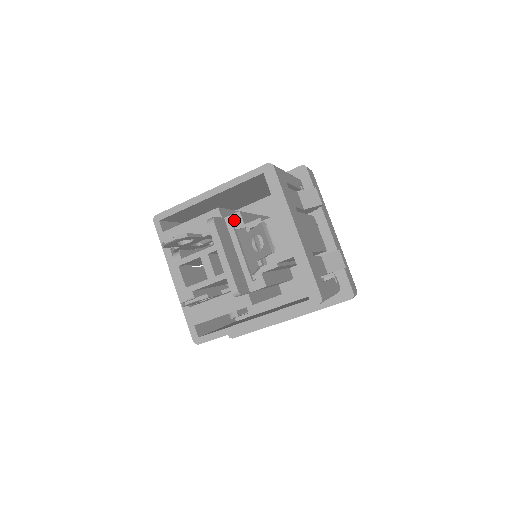
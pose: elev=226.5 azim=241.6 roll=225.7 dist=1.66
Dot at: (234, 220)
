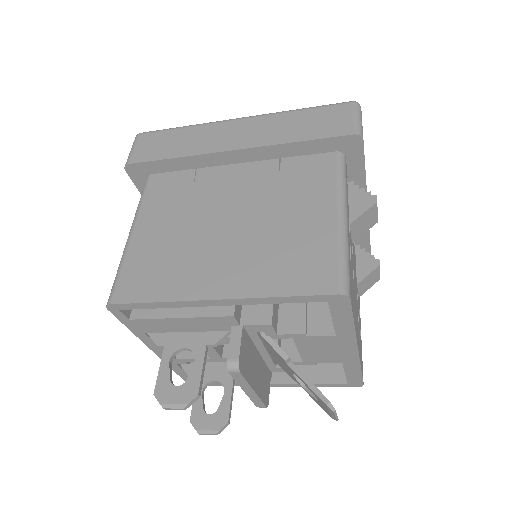
Dot at: (260, 330)
